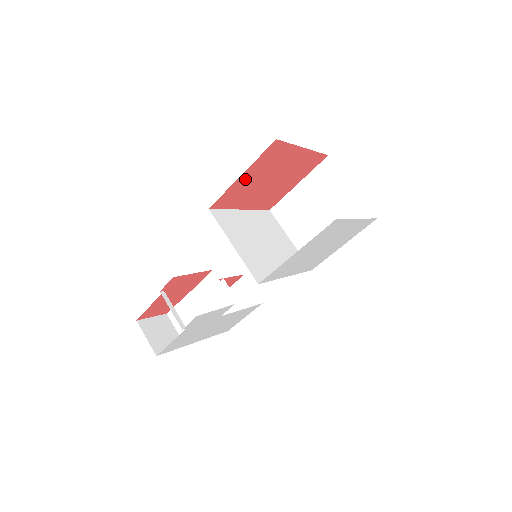
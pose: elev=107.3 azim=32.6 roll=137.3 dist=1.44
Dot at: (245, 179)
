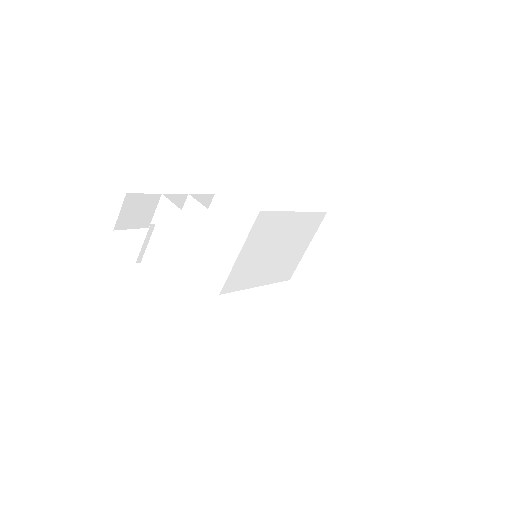
Dot at: occluded
